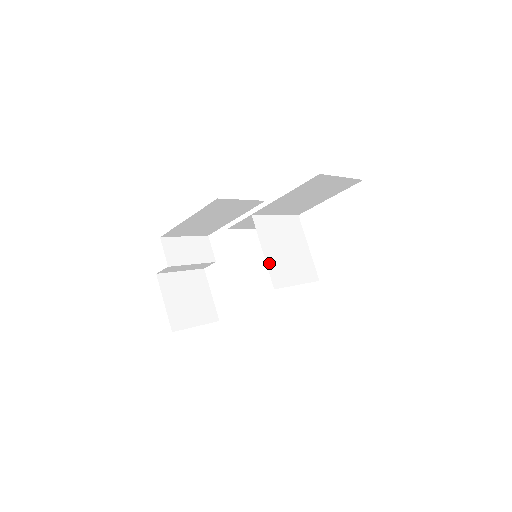
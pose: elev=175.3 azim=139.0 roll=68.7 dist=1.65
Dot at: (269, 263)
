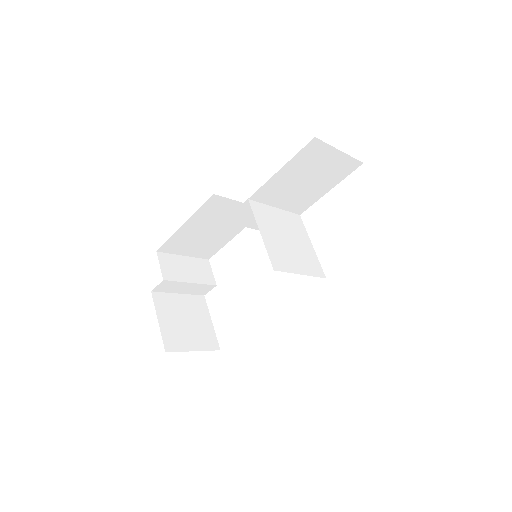
Dot at: (268, 245)
